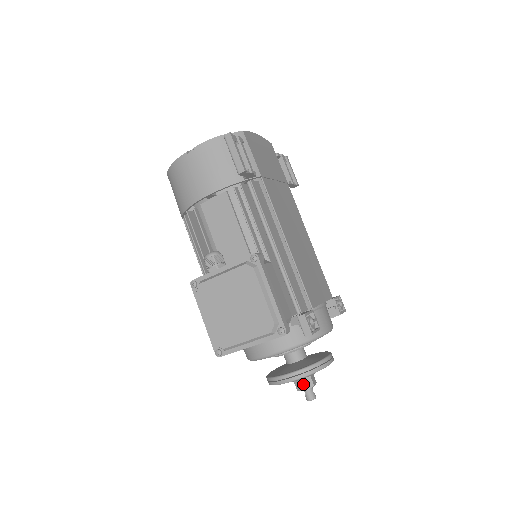
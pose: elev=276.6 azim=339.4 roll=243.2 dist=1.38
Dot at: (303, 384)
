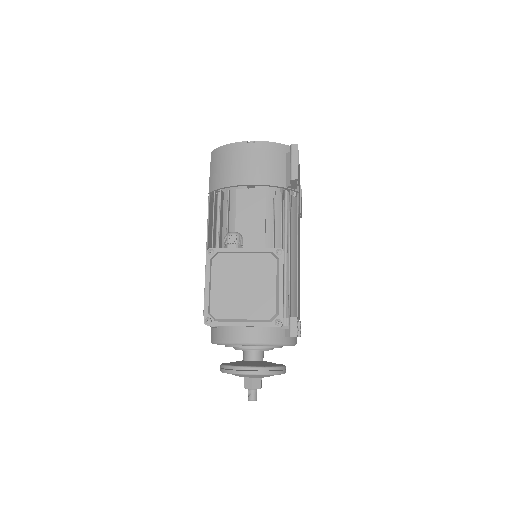
Dot at: (253, 383)
